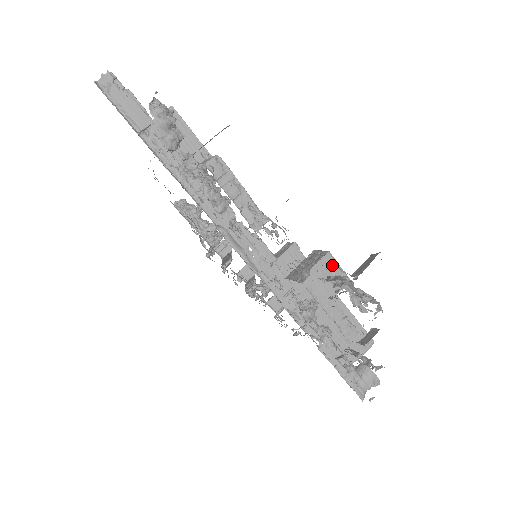
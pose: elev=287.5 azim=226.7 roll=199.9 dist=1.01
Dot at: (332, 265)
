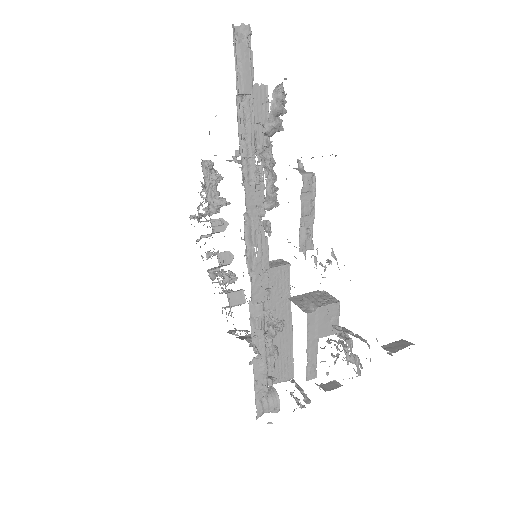
Dot at: (335, 313)
